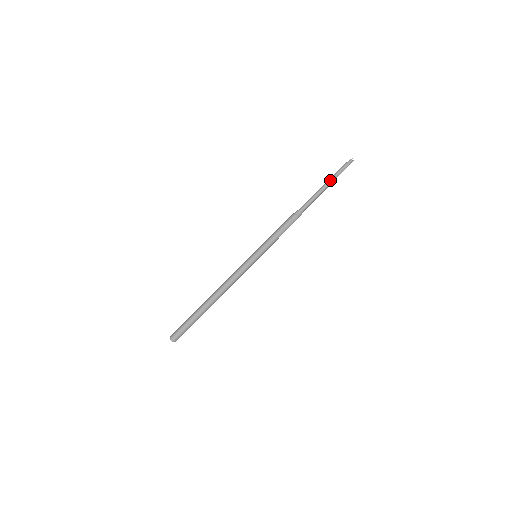
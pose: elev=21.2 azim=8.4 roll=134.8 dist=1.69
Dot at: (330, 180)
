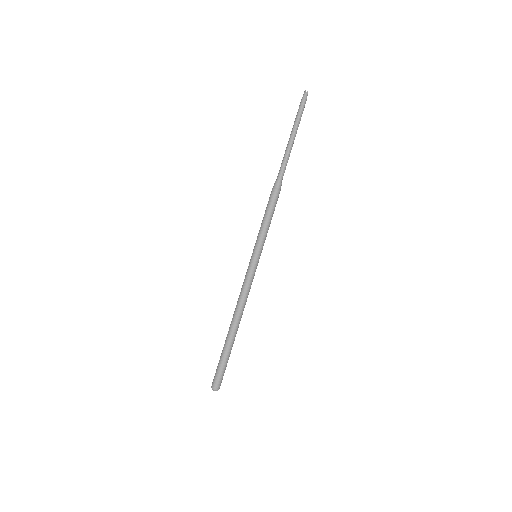
Dot at: (292, 129)
